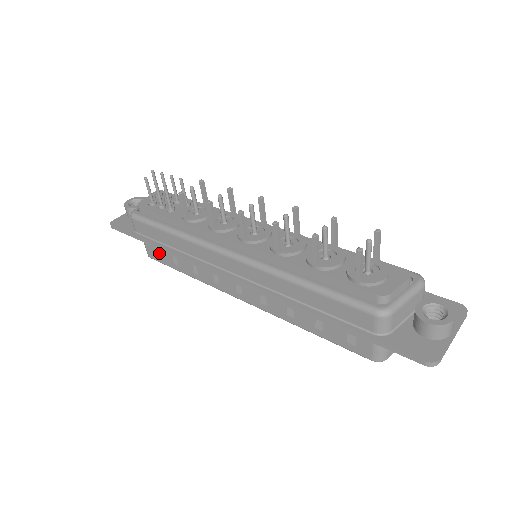
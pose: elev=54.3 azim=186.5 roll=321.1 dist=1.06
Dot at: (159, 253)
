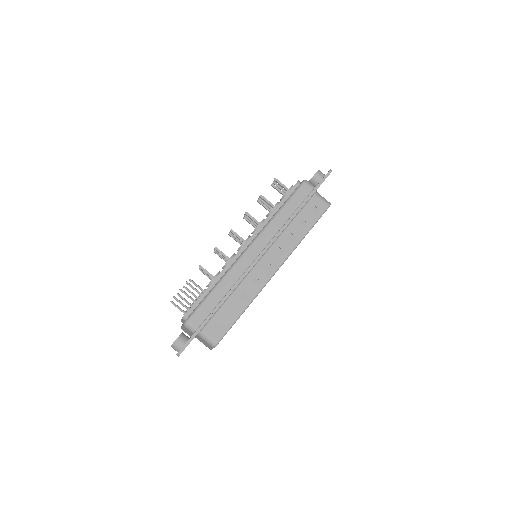
Dot at: (220, 325)
